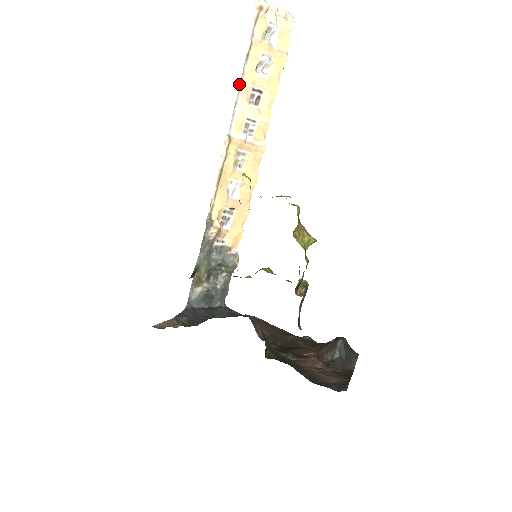
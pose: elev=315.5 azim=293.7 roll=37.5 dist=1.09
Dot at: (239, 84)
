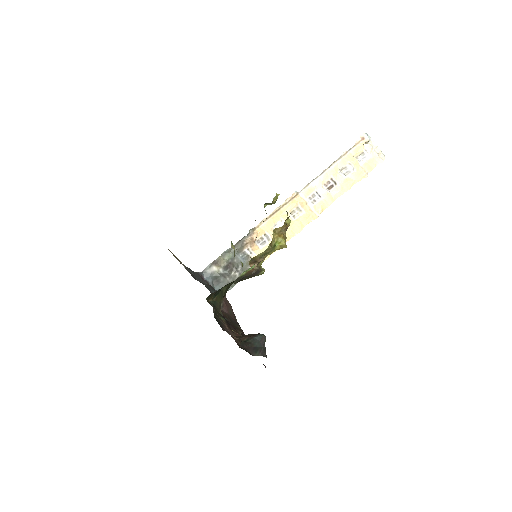
Dot at: (324, 170)
